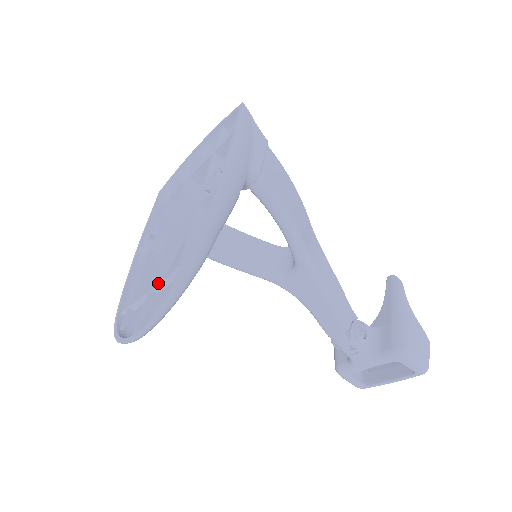
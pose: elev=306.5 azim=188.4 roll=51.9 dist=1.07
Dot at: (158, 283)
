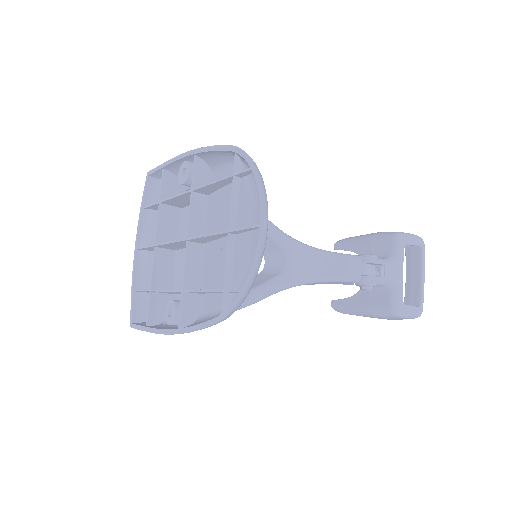
Dot at: occluded
